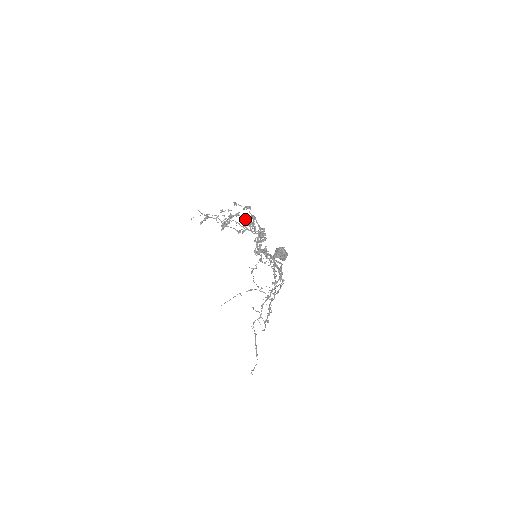
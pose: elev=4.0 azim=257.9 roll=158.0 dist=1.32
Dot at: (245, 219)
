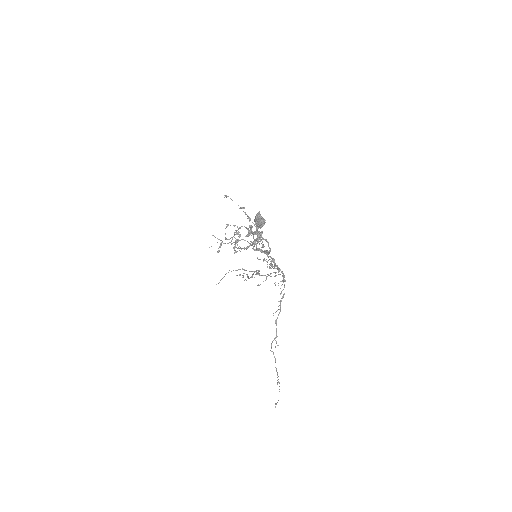
Dot at: (246, 227)
